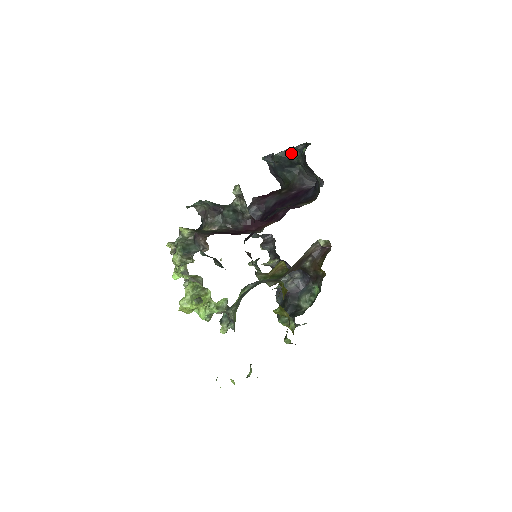
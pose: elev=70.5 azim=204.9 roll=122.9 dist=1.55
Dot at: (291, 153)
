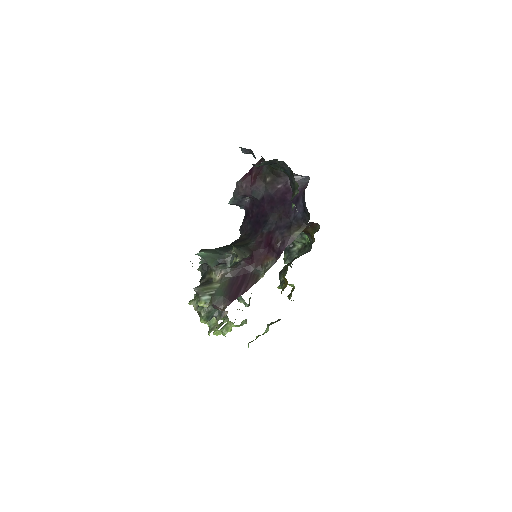
Dot at: (273, 161)
